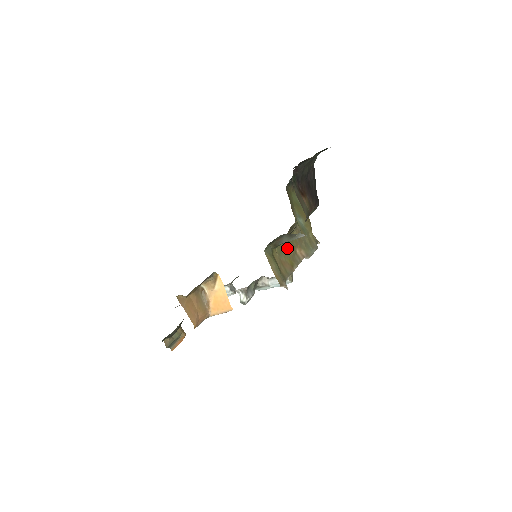
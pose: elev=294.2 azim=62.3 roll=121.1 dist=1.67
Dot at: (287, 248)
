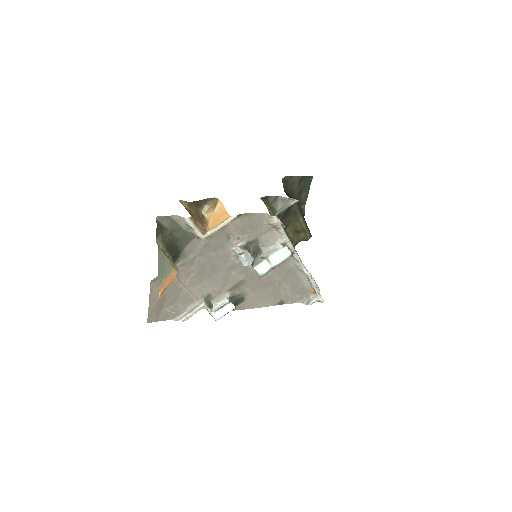
Dot at: occluded
